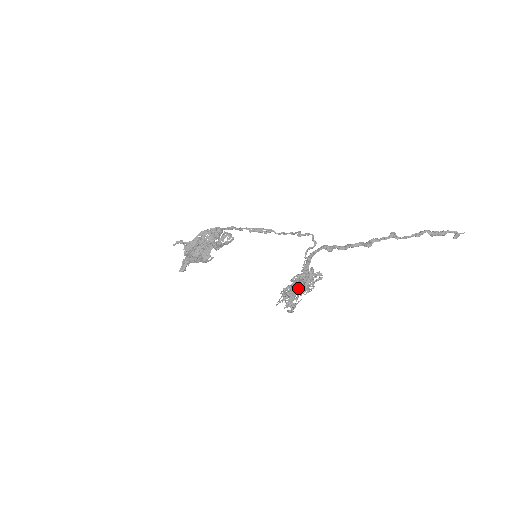
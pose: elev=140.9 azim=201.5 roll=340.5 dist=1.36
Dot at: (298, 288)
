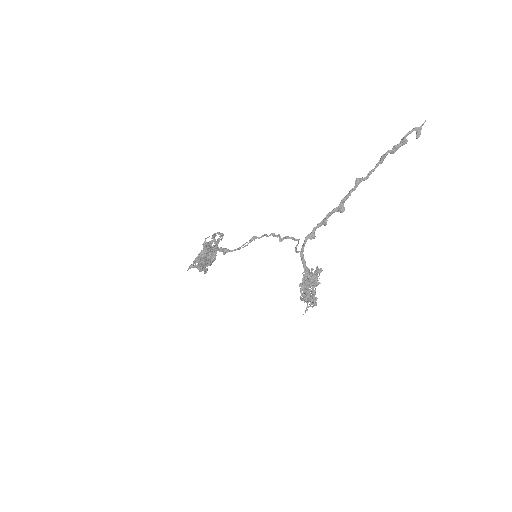
Dot at: occluded
